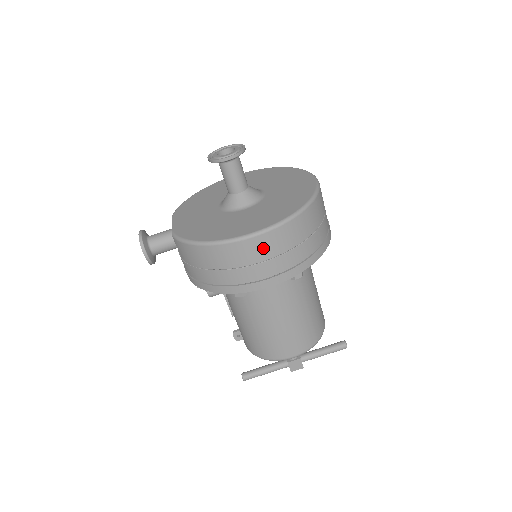
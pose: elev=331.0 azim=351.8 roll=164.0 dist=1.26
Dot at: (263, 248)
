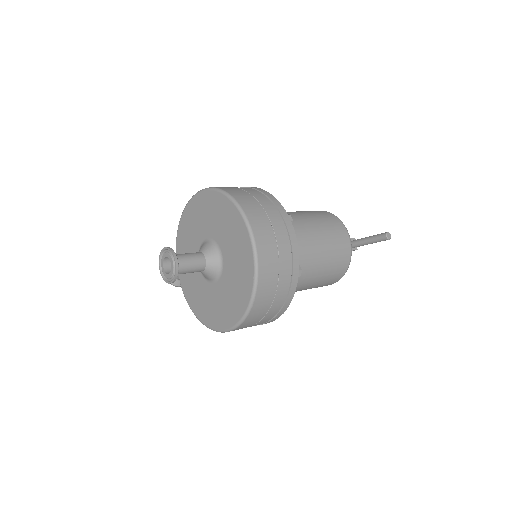
Dot at: occluded
